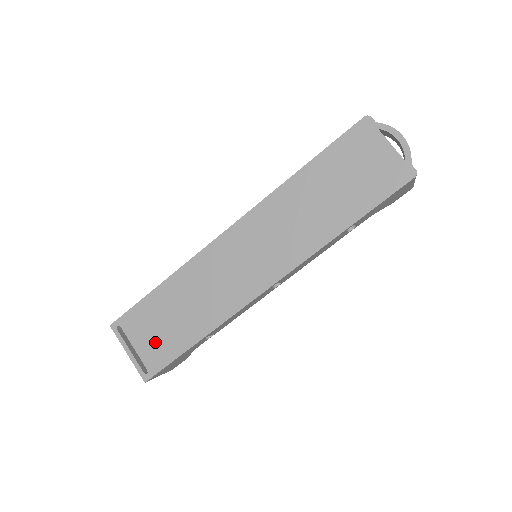
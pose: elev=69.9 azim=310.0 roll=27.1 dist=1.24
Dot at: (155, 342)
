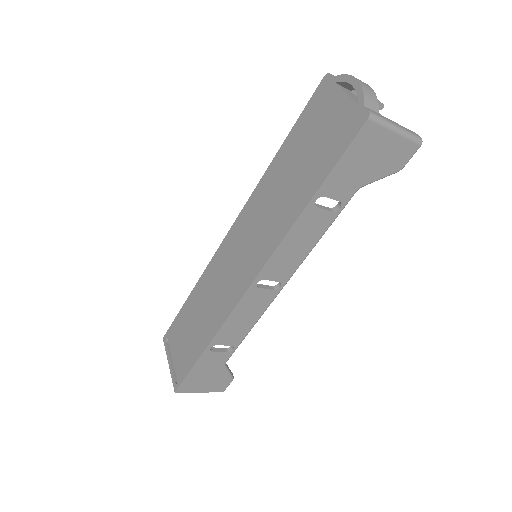
Dot at: (183, 351)
